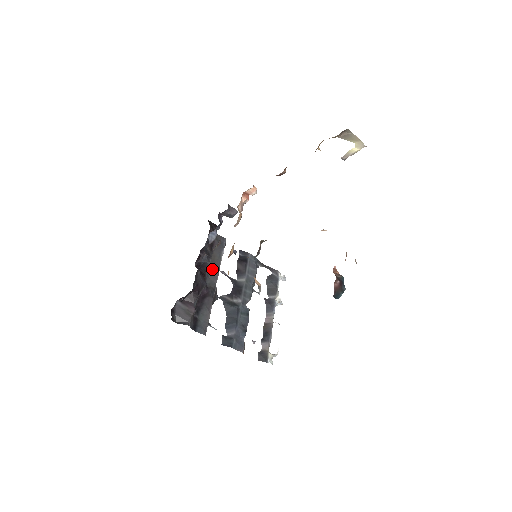
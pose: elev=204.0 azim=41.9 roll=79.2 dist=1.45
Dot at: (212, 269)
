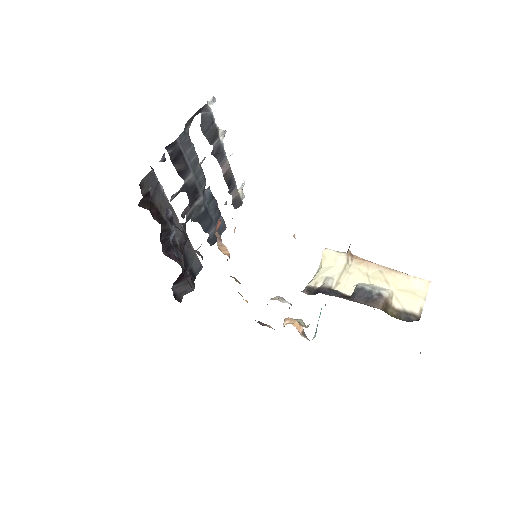
Dot at: occluded
